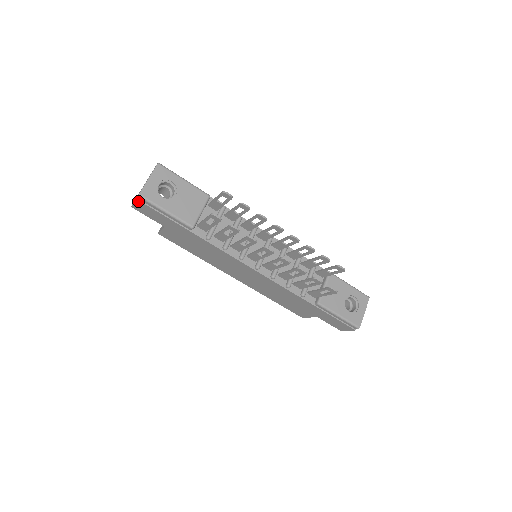
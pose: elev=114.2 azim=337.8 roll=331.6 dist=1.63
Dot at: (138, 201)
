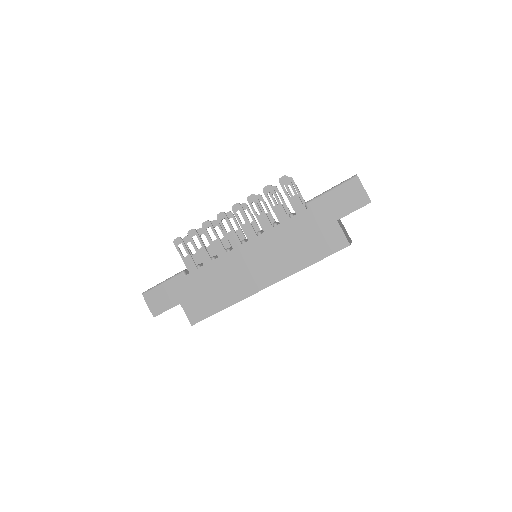
Dot at: (146, 299)
